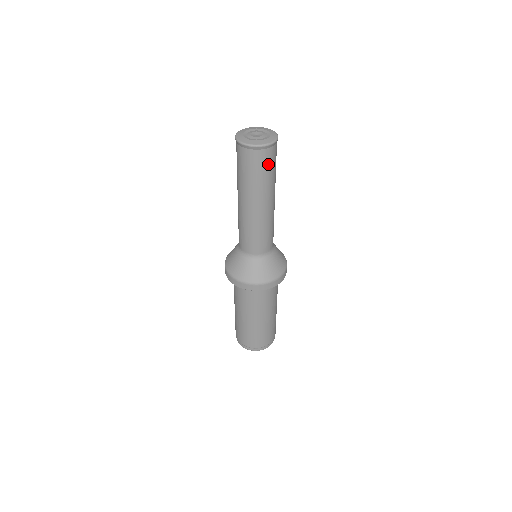
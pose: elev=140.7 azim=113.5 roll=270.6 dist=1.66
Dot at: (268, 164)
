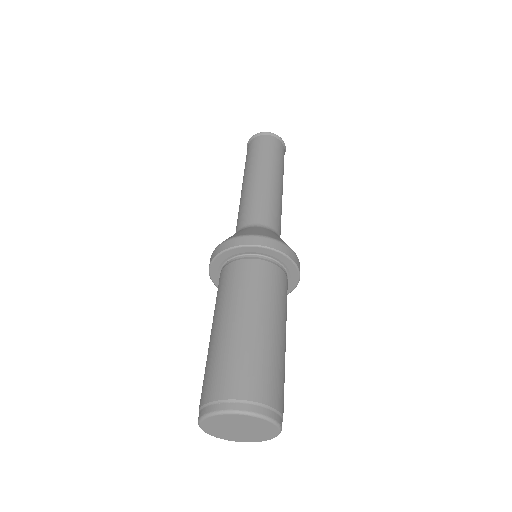
Dot at: (268, 146)
